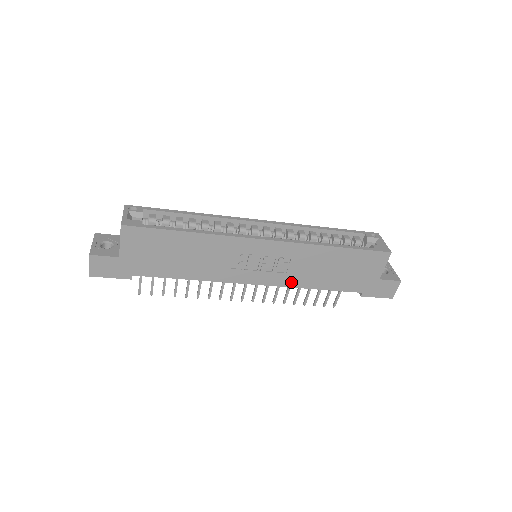
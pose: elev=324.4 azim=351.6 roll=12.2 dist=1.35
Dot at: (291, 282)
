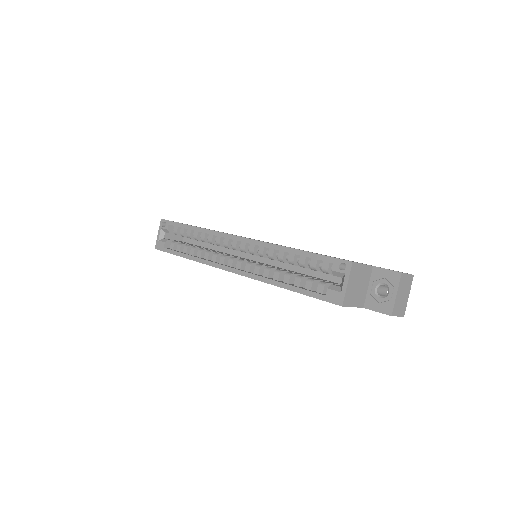
Dot at: occluded
